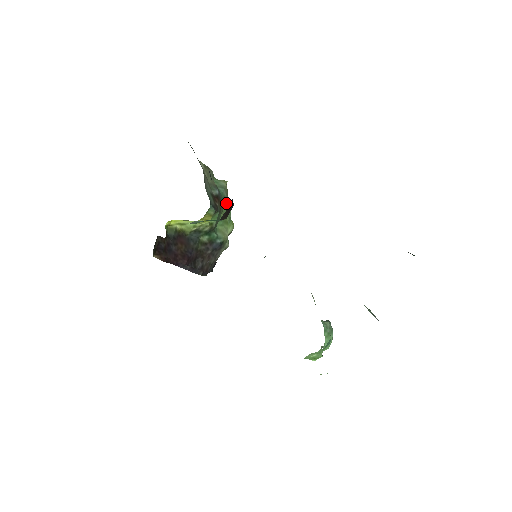
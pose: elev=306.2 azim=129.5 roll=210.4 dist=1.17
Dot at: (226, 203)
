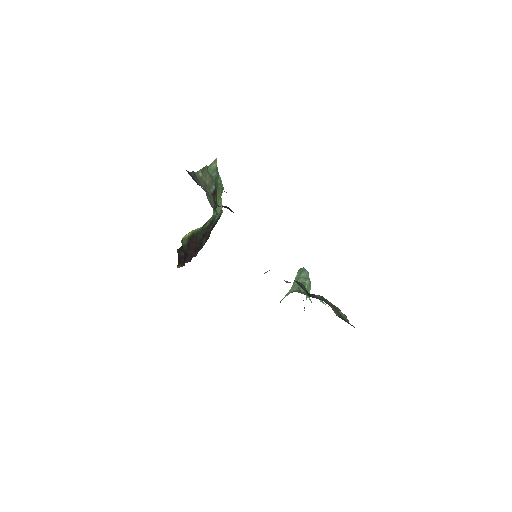
Dot at: (218, 180)
